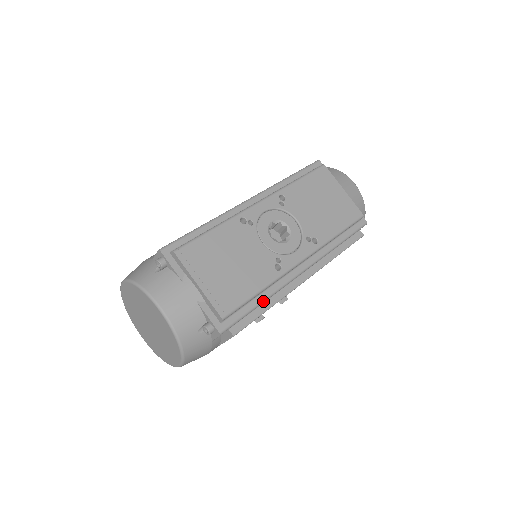
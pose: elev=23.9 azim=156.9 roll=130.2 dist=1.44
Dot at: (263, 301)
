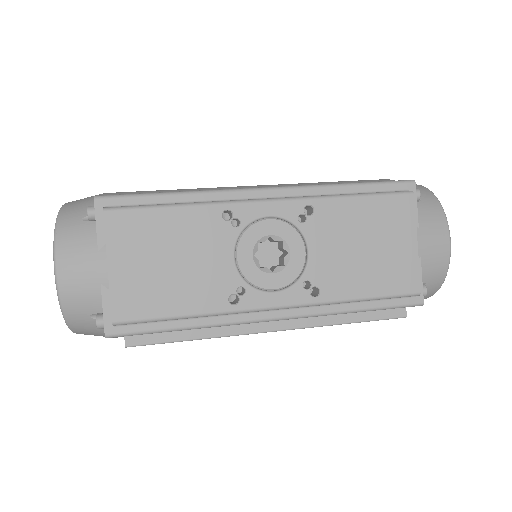
Dot at: (189, 328)
